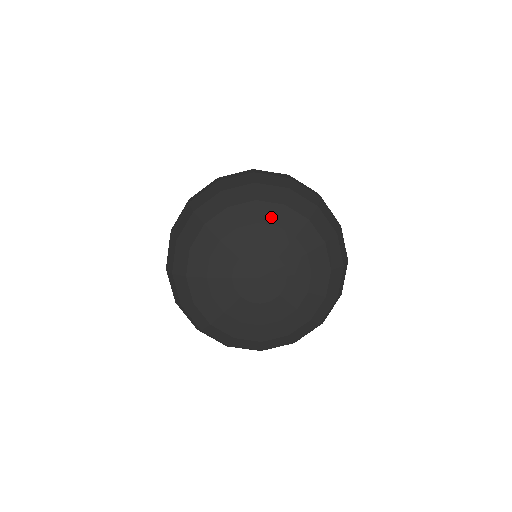
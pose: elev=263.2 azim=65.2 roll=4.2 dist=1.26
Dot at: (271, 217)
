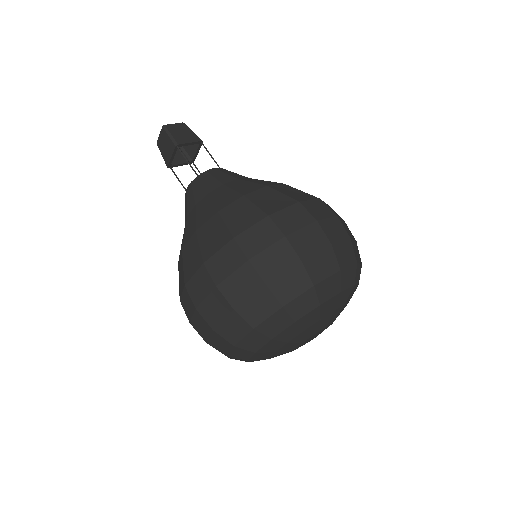
Dot at: (293, 333)
